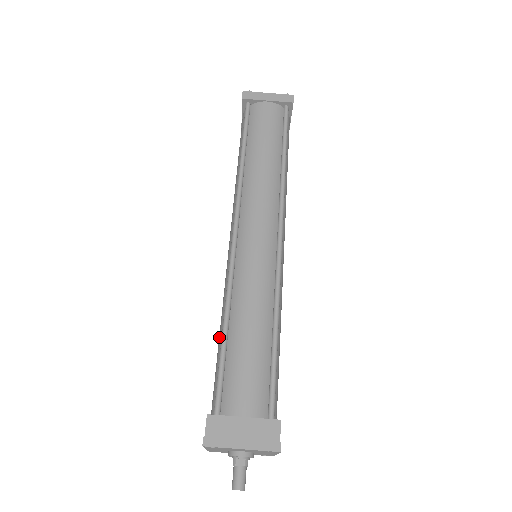
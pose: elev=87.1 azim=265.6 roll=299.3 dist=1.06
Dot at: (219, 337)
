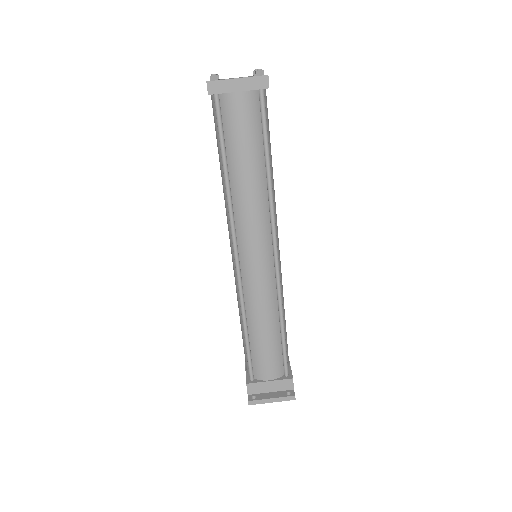
Dot at: (241, 326)
